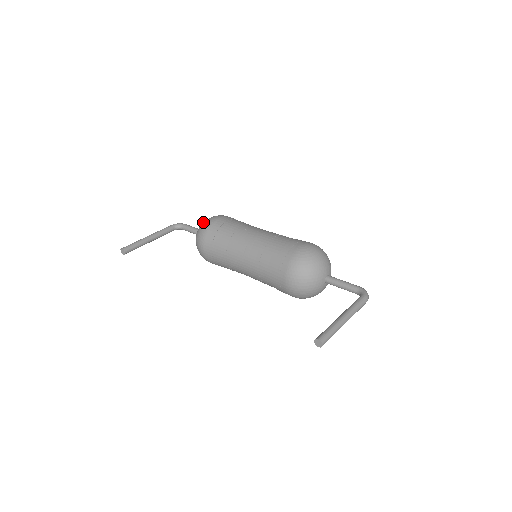
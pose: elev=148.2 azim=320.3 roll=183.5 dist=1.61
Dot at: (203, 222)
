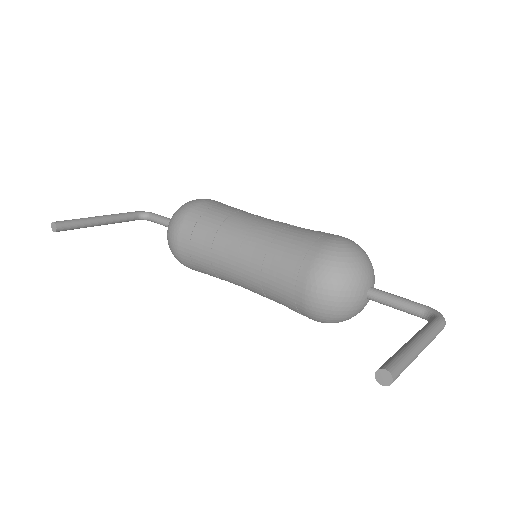
Dot at: occluded
